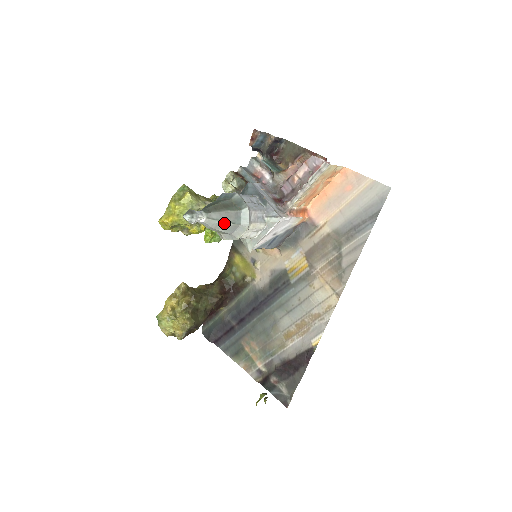
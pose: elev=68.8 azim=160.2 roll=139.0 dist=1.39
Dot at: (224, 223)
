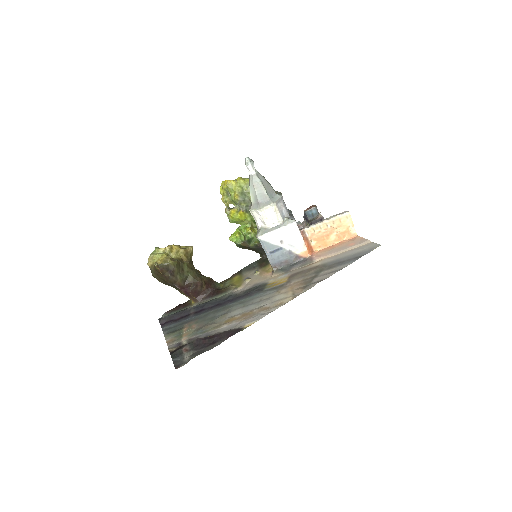
Dot at: (262, 187)
